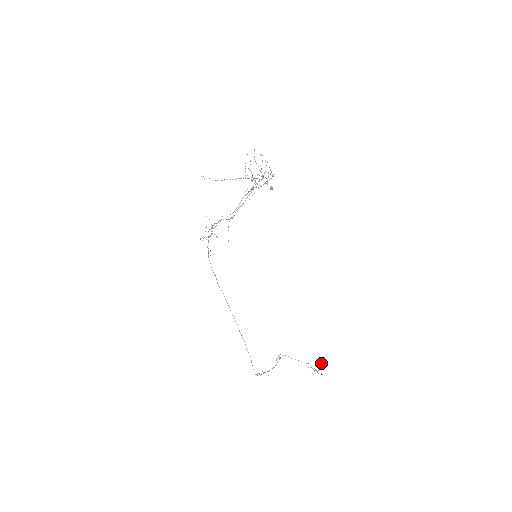
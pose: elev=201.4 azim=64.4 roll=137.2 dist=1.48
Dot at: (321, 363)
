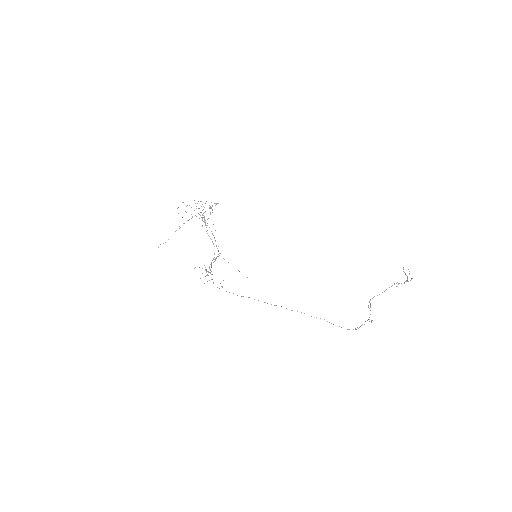
Dot at: occluded
